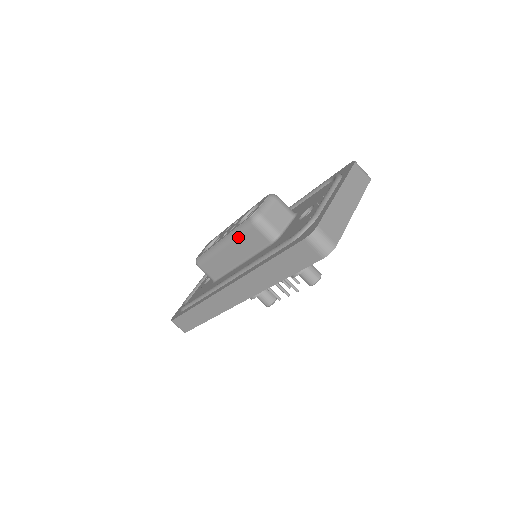
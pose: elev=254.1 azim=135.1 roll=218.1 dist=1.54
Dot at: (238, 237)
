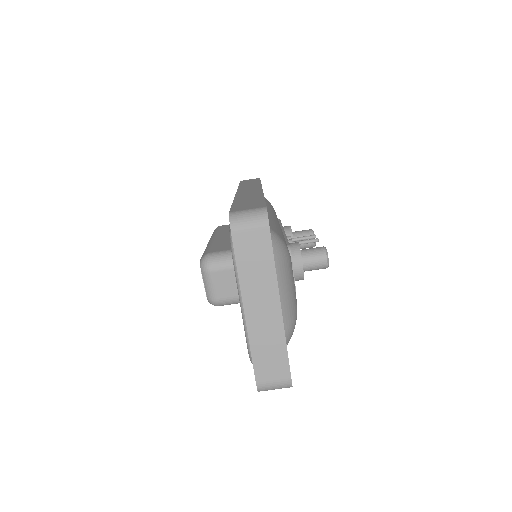
Dot at: occluded
